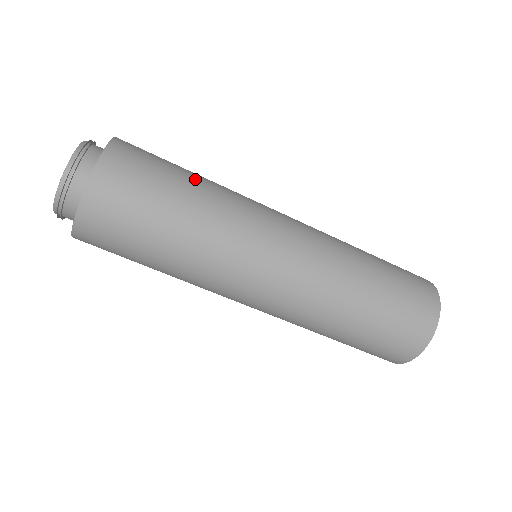
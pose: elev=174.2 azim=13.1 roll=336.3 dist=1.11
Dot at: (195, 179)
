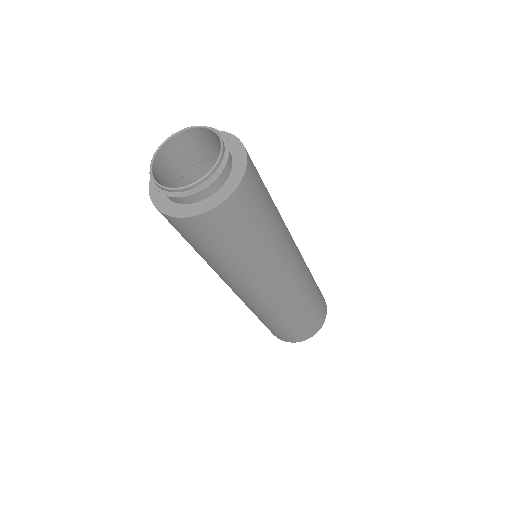
Dot at: occluded
